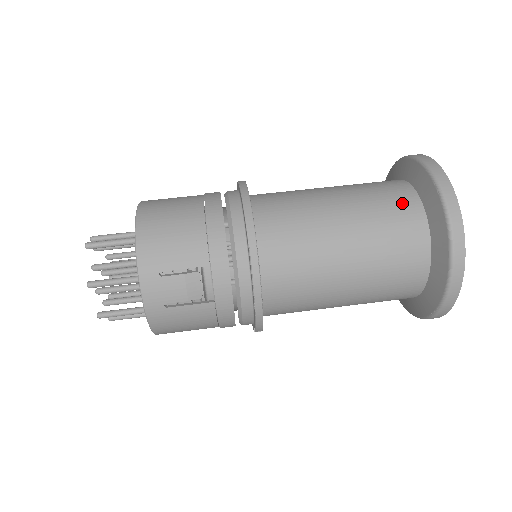
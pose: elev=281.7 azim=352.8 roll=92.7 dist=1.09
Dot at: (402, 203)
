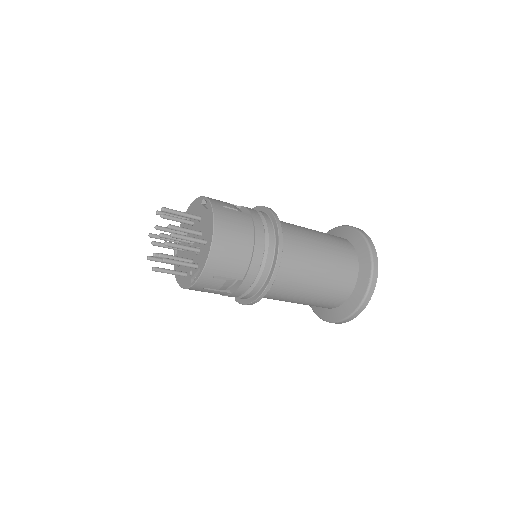
Dot at: (349, 275)
